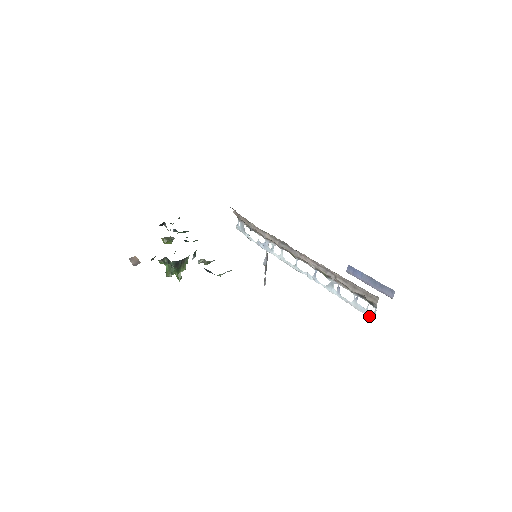
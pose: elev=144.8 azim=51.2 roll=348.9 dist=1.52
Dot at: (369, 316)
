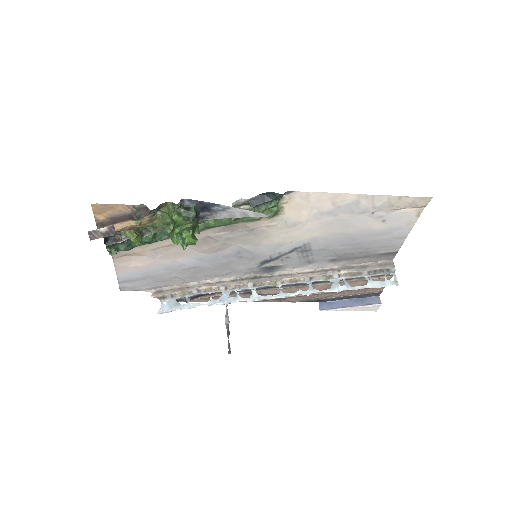
Dot at: (392, 284)
